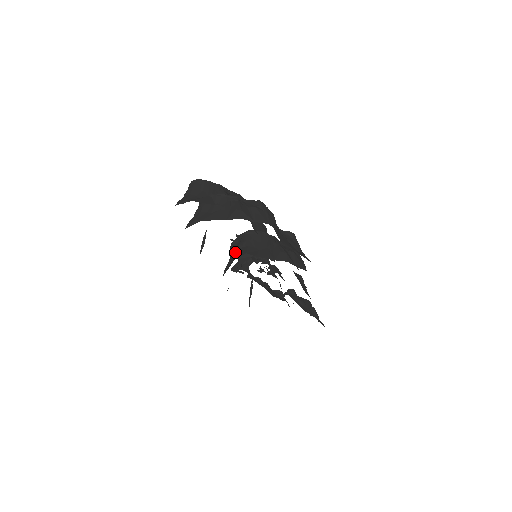
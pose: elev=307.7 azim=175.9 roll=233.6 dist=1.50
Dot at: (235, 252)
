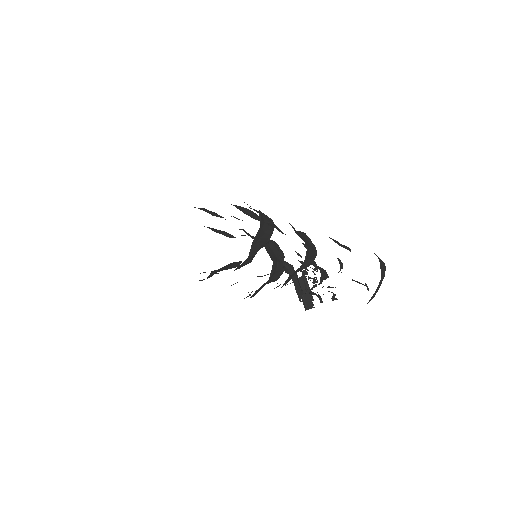
Dot at: occluded
